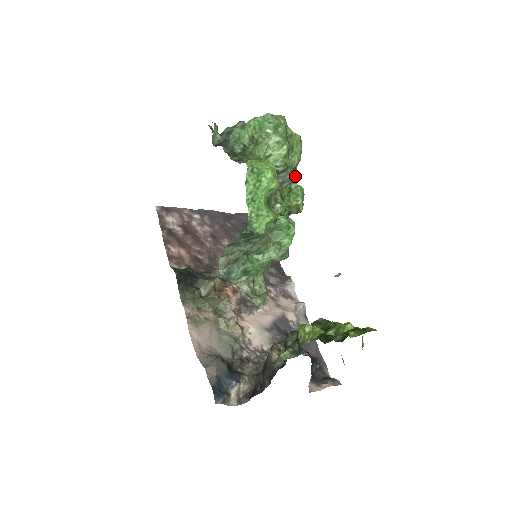
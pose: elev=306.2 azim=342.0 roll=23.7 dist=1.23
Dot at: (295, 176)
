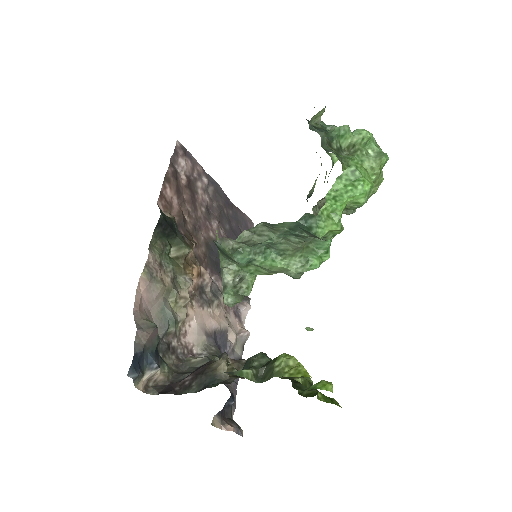
Dot at: occluded
